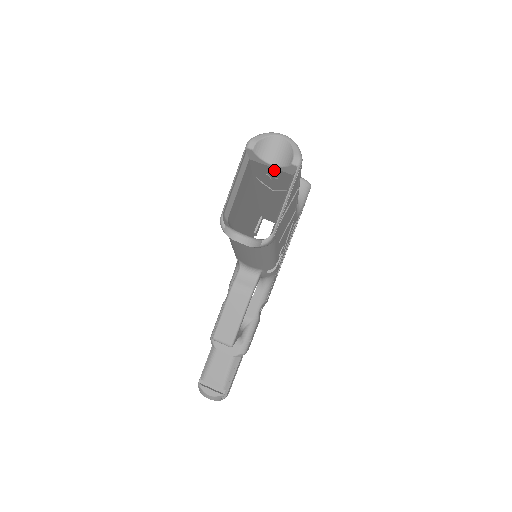
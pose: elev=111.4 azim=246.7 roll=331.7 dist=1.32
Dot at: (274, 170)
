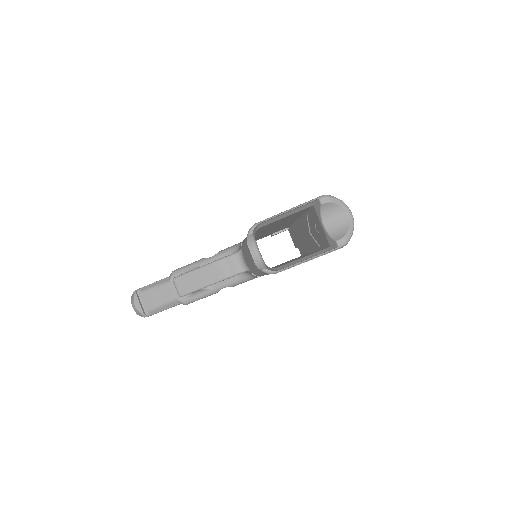
Dot at: (322, 229)
